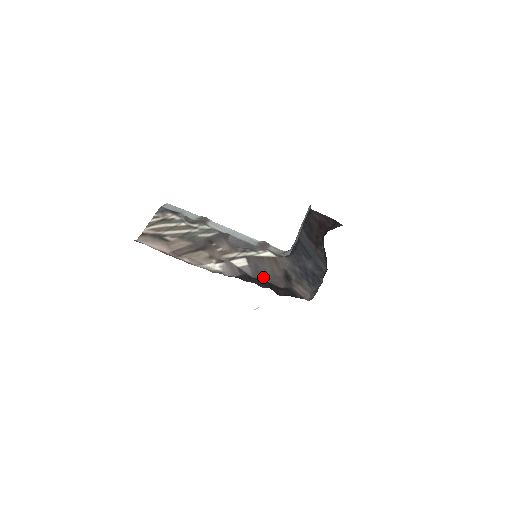
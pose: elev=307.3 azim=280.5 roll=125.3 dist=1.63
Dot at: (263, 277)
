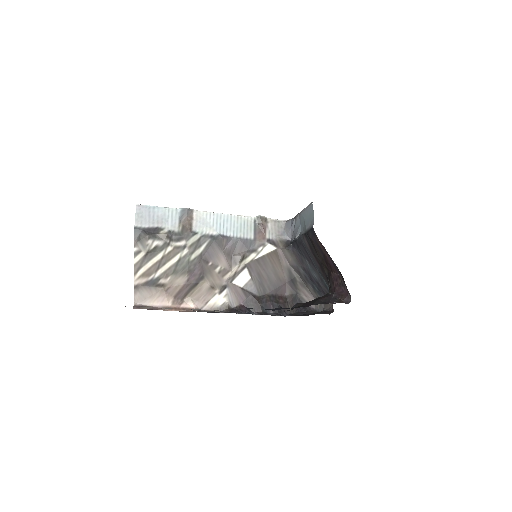
Dot at: (268, 290)
